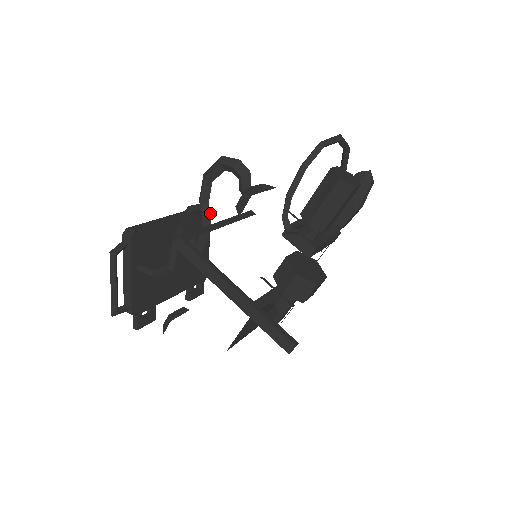
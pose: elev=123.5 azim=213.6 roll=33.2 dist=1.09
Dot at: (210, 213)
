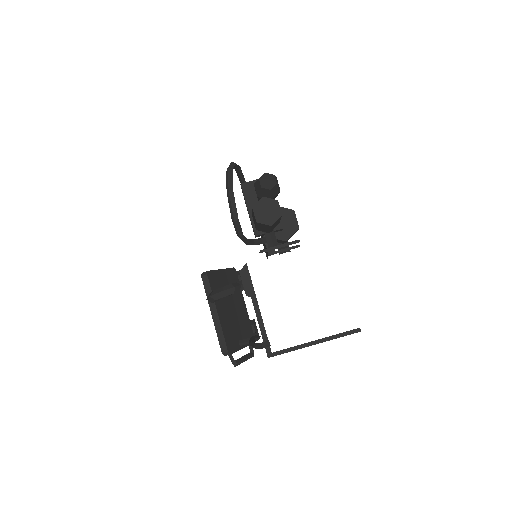
Dot at: (269, 345)
